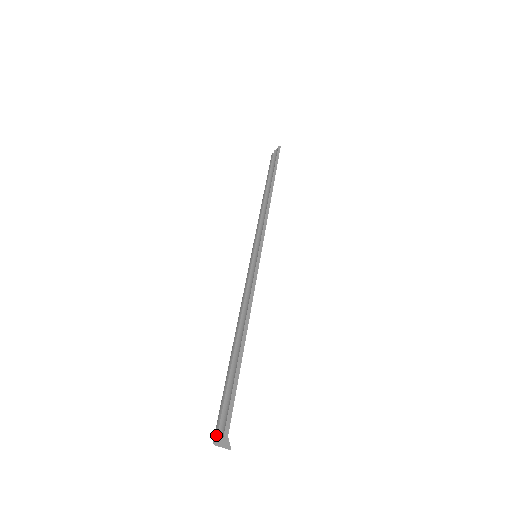
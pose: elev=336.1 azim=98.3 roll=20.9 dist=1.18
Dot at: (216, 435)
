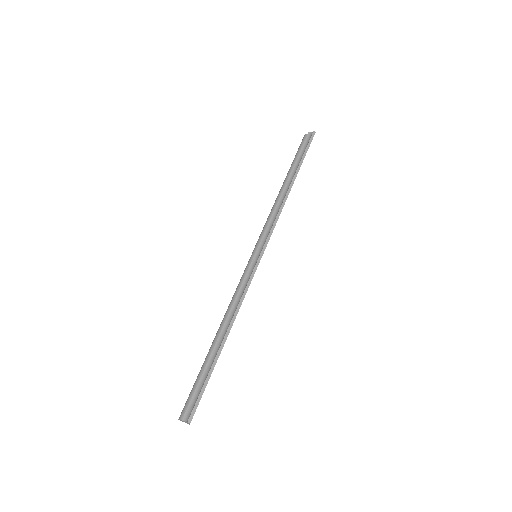
Dot at: (182, 416)
